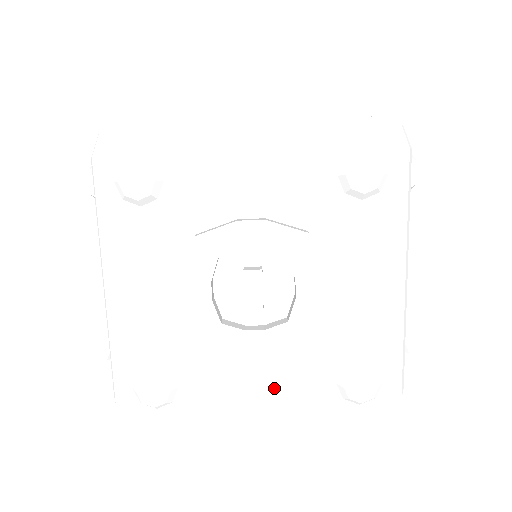
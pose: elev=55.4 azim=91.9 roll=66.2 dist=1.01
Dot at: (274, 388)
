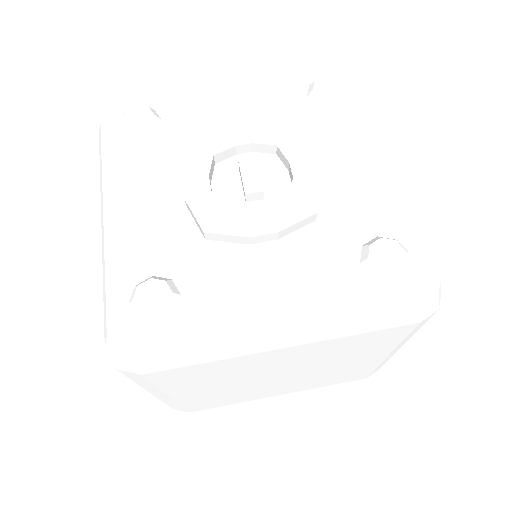
Dot at: (291, 278)
